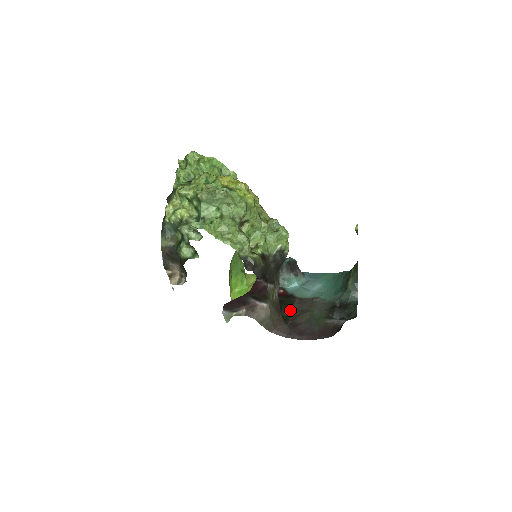
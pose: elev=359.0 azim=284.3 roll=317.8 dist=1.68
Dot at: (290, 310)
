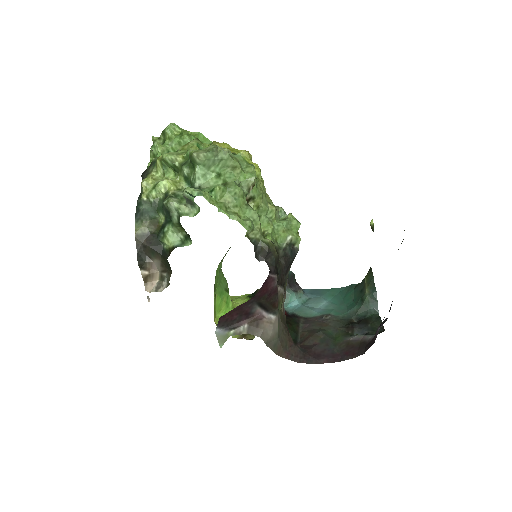
Dot at: (296, 331)
